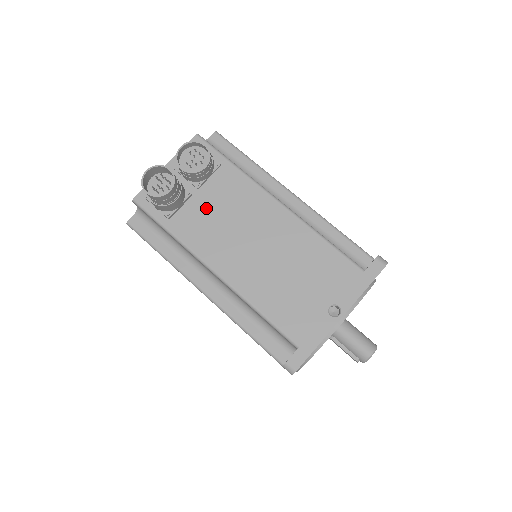
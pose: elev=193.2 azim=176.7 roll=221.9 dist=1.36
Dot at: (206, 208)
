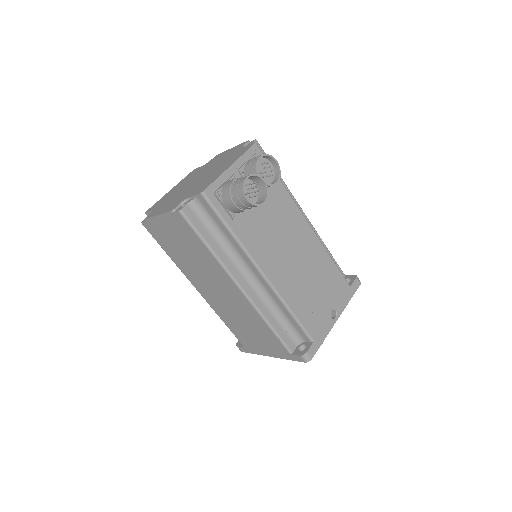
Dot at: (261, 216)
